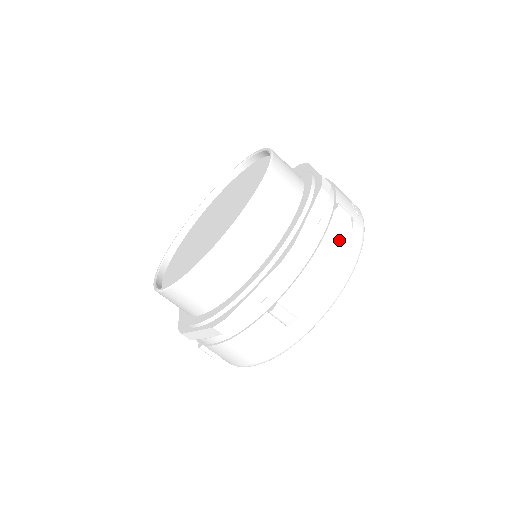
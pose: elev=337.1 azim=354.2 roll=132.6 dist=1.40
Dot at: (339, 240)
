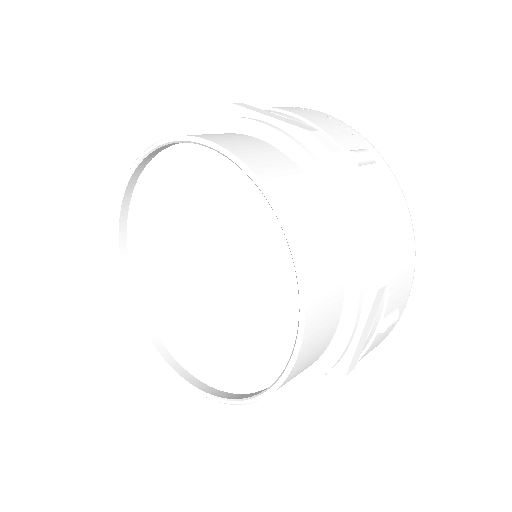
Dot at: (386, 196)
